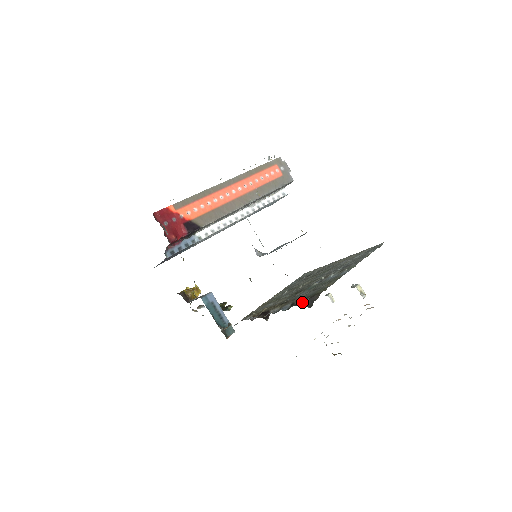
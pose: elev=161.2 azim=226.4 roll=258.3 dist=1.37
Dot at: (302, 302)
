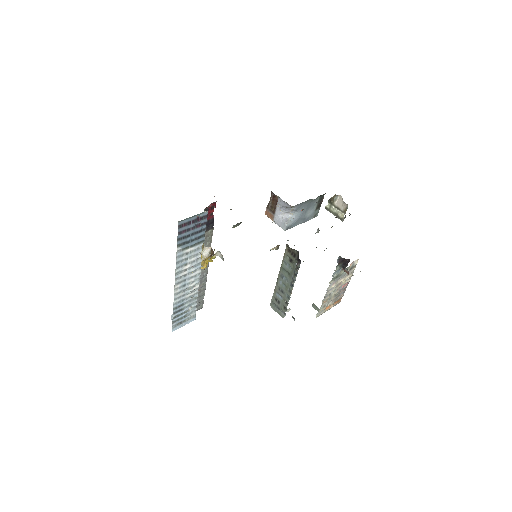
Dot at: occluded
